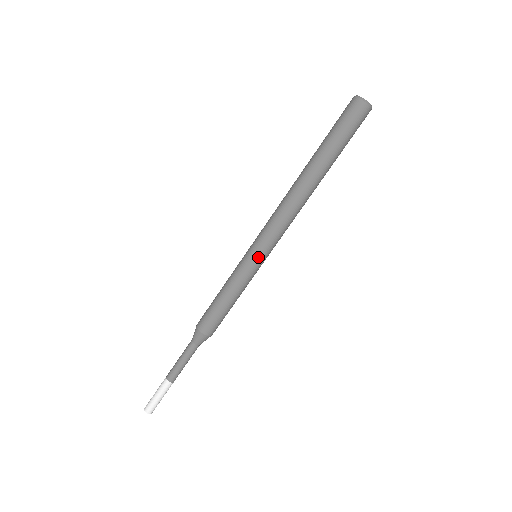
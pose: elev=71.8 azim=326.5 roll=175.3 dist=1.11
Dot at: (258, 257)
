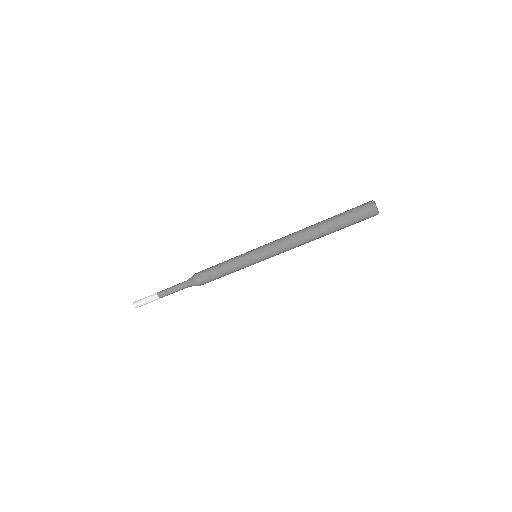
Dot at: (258, 260)
